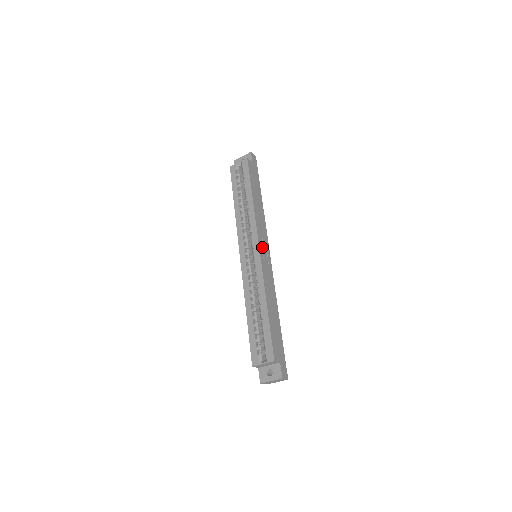
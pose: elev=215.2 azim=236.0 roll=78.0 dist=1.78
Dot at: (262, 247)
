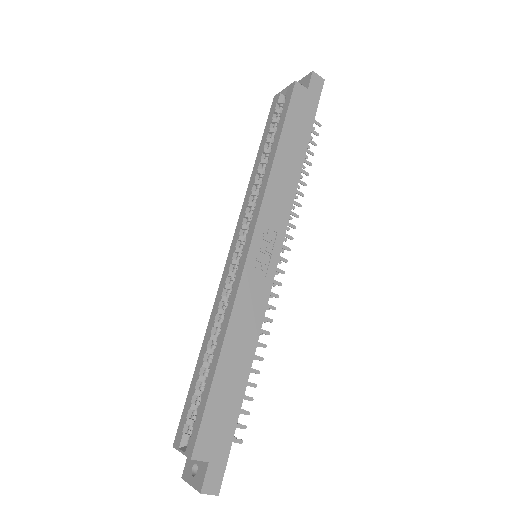
Dot at: (261, 243)
